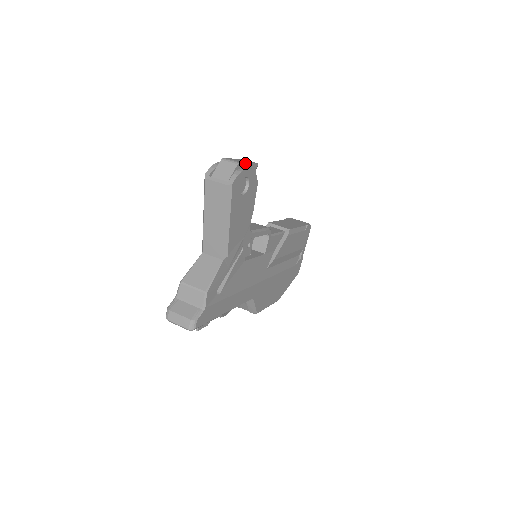
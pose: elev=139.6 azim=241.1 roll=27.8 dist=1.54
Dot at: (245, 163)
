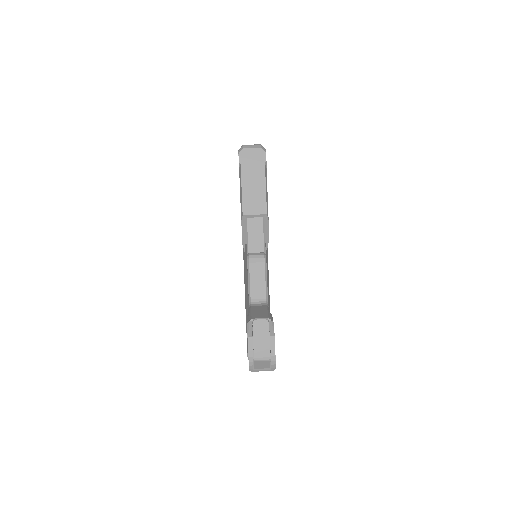
Dot at: (270, 347)
